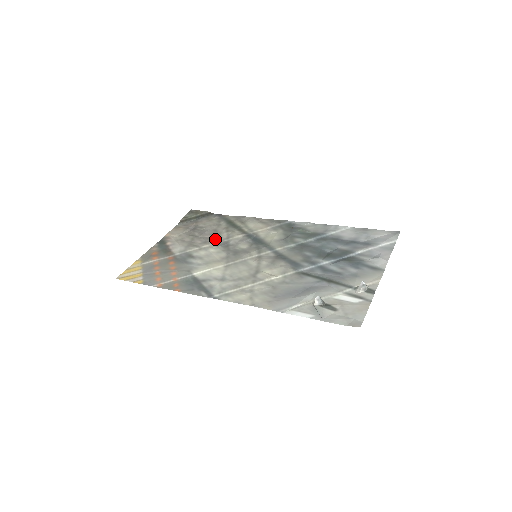
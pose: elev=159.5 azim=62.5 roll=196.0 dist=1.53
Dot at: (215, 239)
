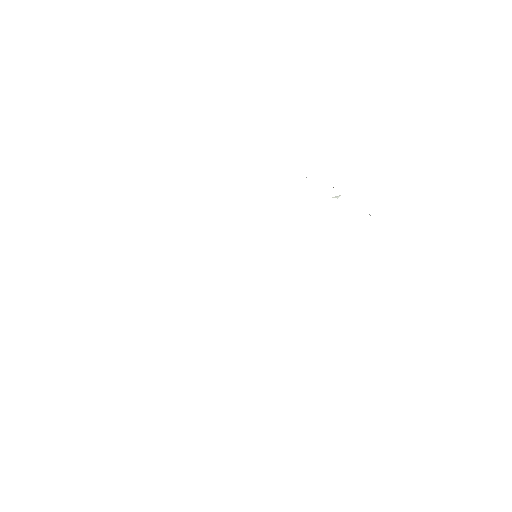
Dot at: occluded
